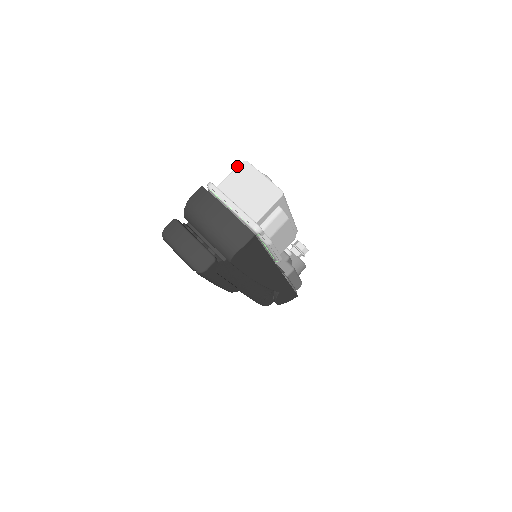
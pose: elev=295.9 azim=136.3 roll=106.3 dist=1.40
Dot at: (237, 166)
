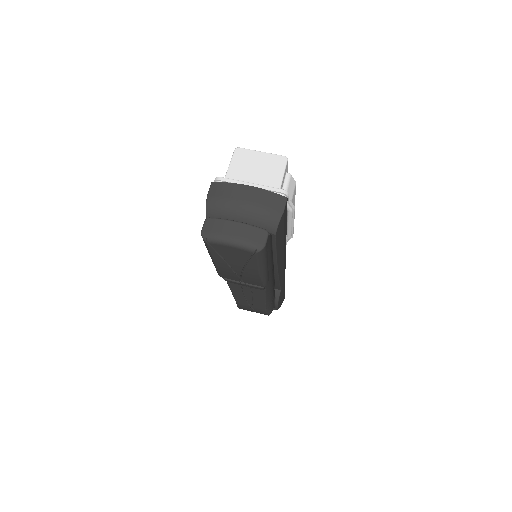
Dot at: (232, 155)
